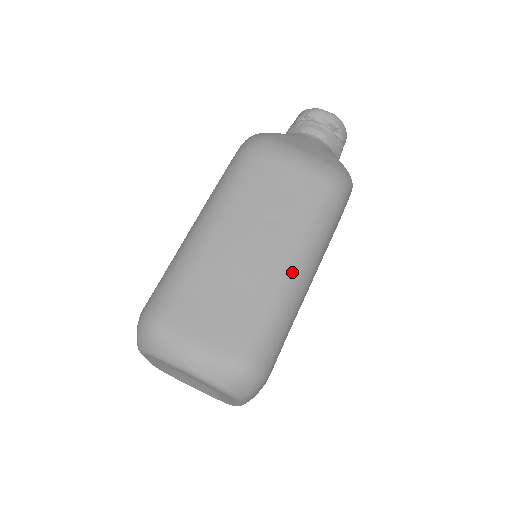
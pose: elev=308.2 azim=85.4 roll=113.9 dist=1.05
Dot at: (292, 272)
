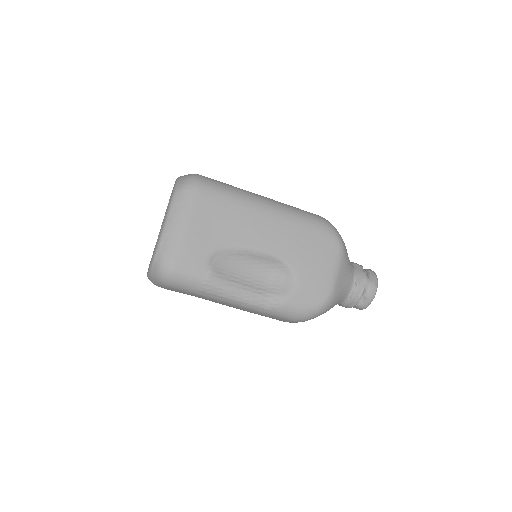
Dot at: (258, 195)
